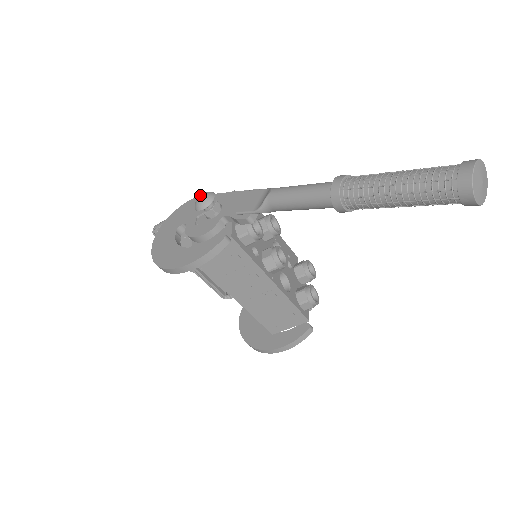
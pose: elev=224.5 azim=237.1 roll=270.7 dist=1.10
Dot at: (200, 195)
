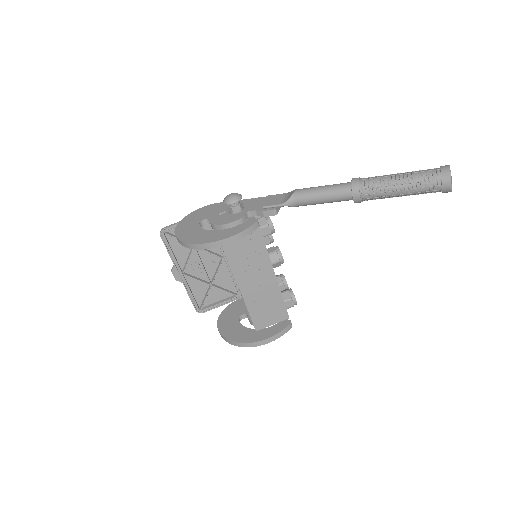
Dot at: (230, 194)
